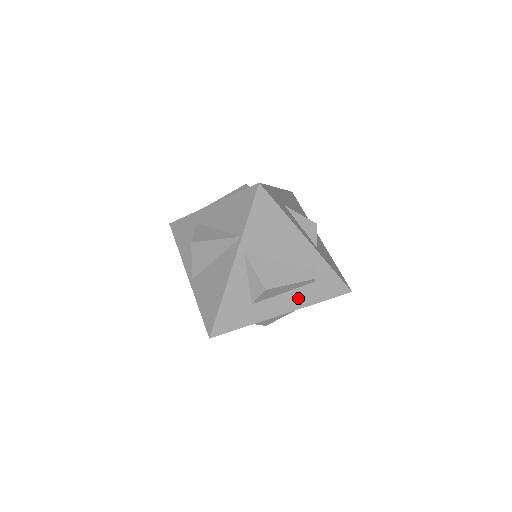
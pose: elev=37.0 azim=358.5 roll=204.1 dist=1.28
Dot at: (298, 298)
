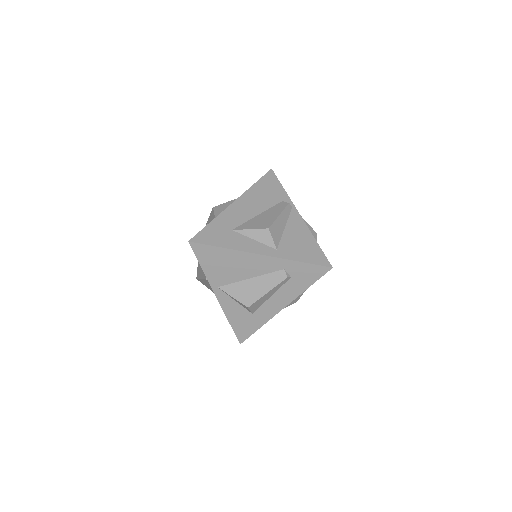
Dot at: (286, 294)
